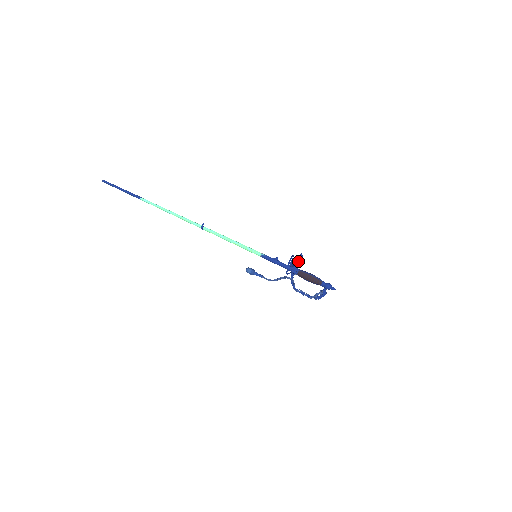
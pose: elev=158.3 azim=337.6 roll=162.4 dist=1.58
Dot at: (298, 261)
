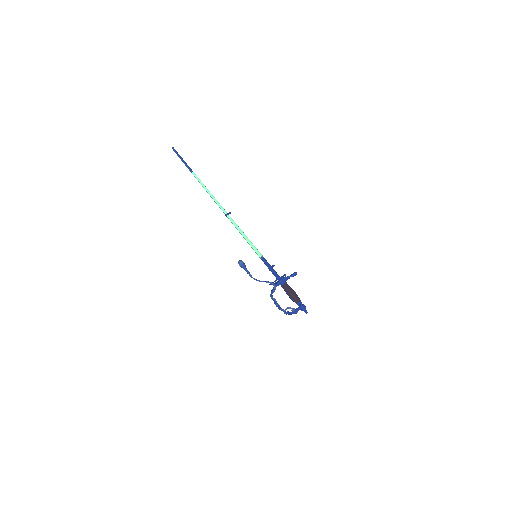
Dot at: (291, 276)
